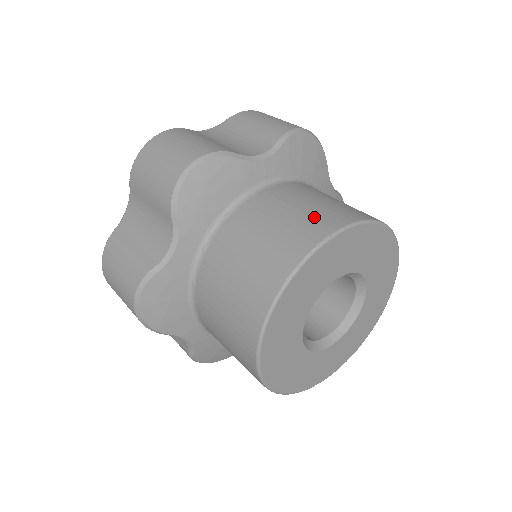
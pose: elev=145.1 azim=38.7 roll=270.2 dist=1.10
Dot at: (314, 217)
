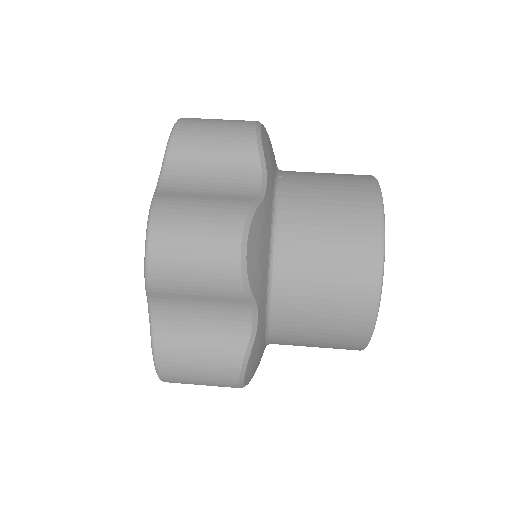
Dot at: occluded
